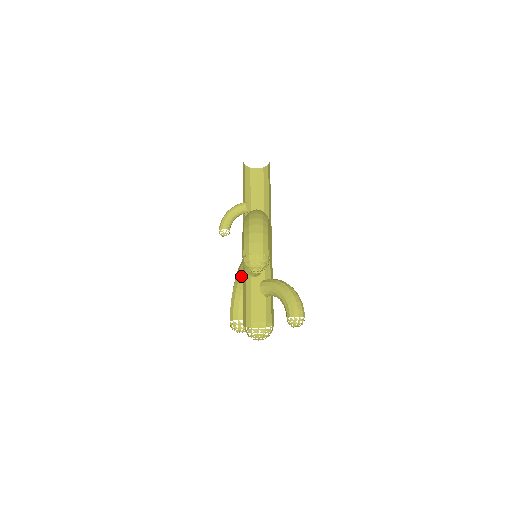
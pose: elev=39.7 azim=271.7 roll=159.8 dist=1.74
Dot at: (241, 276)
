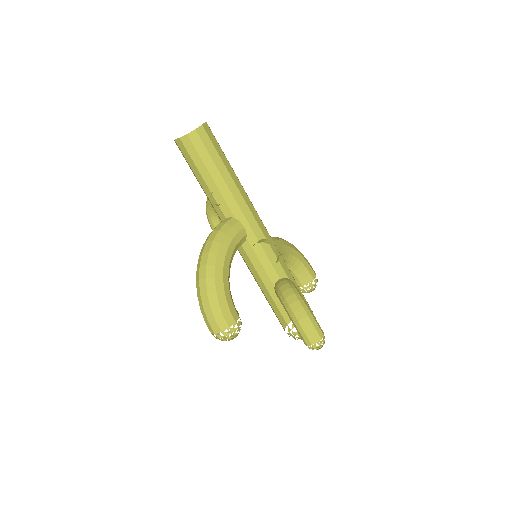
Dot at: occluded
